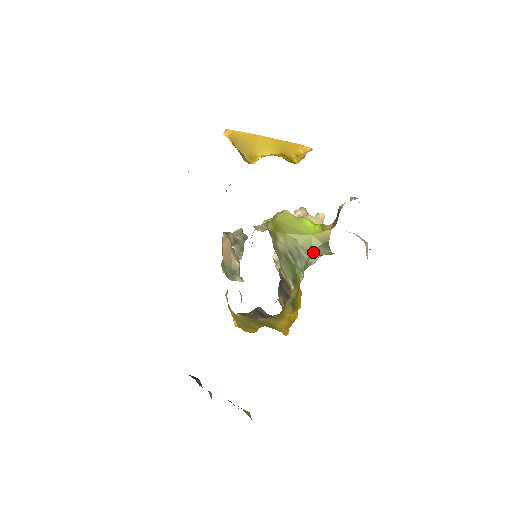
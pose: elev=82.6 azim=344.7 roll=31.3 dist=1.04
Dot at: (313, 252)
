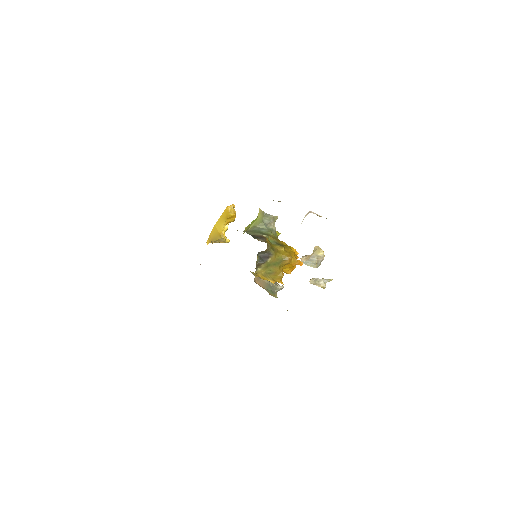
Dot at: (265, 223)
